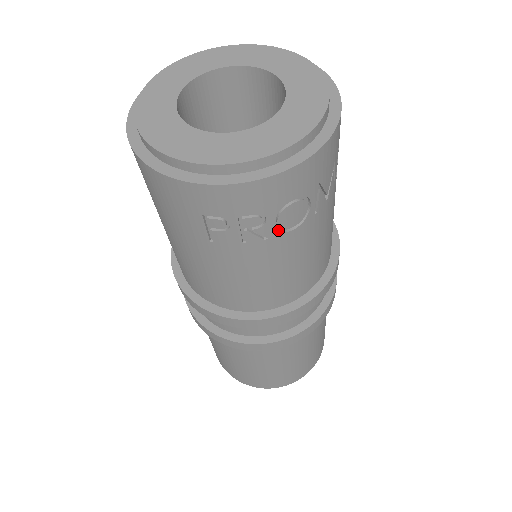
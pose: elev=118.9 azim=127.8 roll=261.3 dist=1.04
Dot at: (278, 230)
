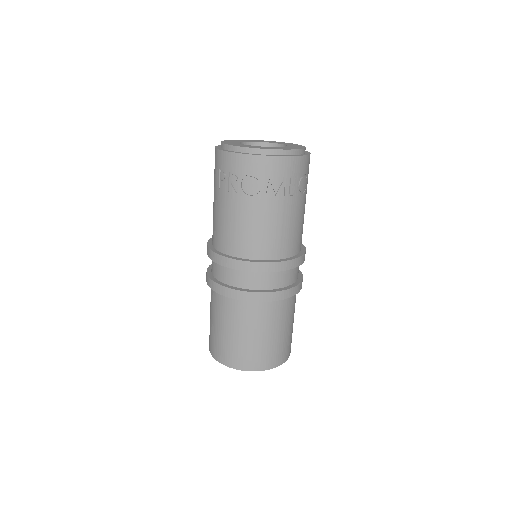
Dot at: (243, 190)
